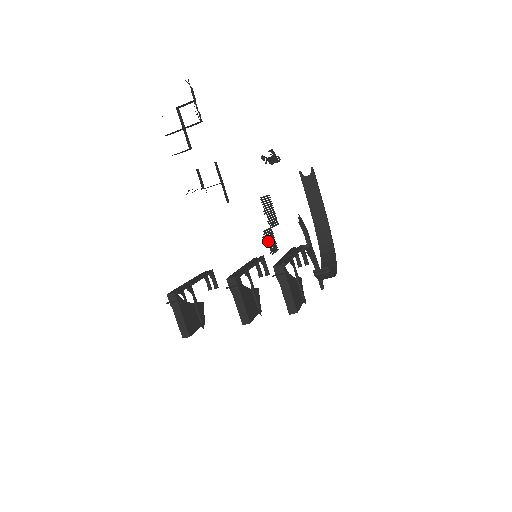
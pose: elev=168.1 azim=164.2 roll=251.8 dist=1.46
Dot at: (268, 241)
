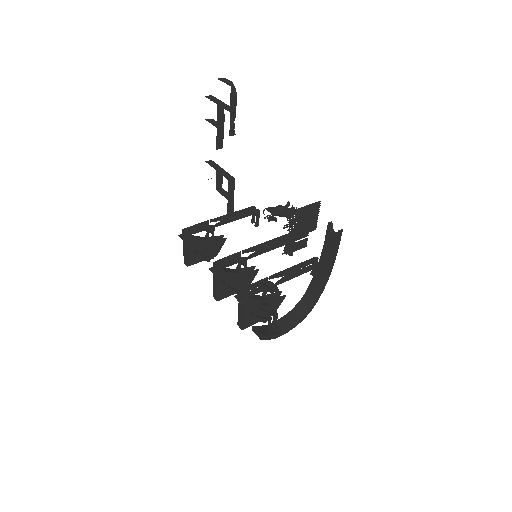
Dot at: (287, 243)
